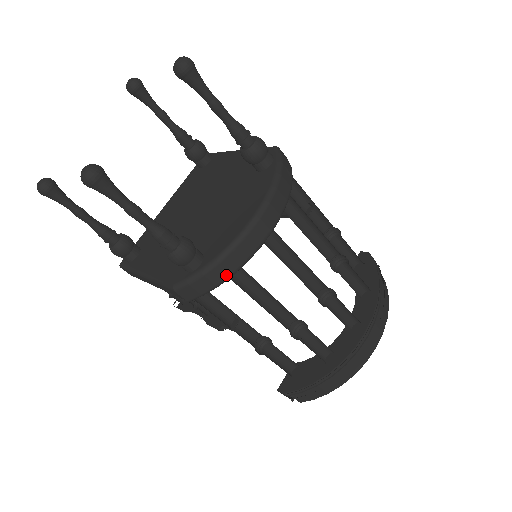
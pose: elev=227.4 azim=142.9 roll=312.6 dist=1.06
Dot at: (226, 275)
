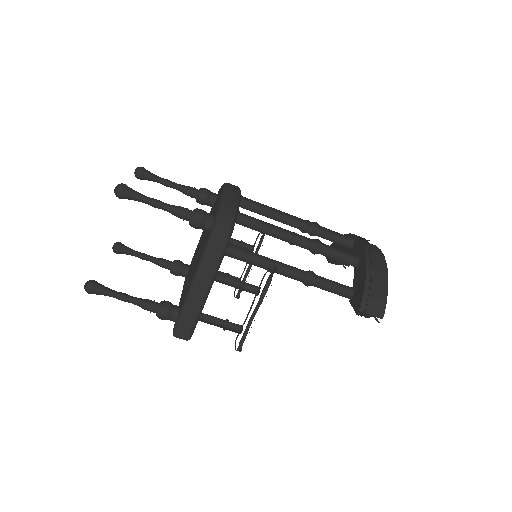
Dot at: (233, 209)
